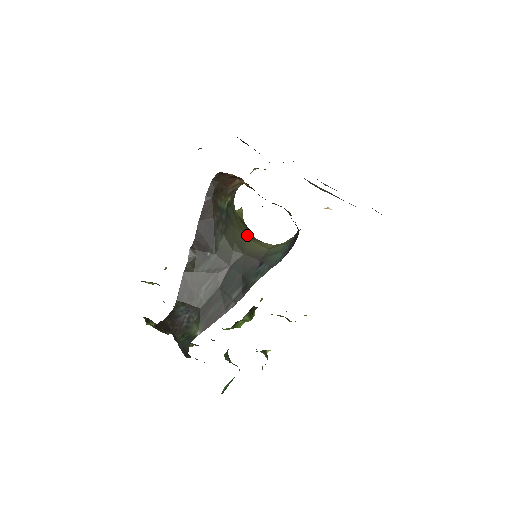
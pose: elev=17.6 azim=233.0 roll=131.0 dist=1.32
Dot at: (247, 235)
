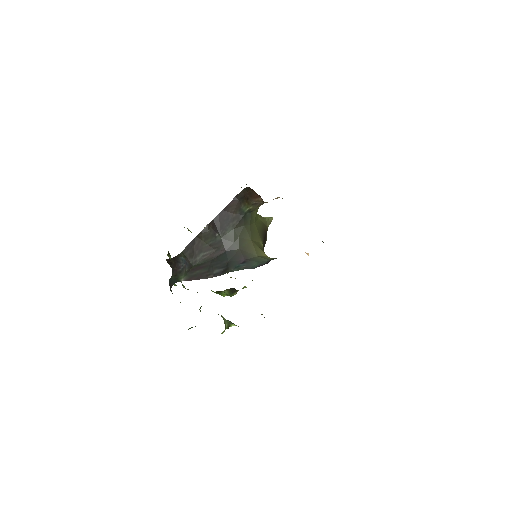
Dot at: (254, 238)
